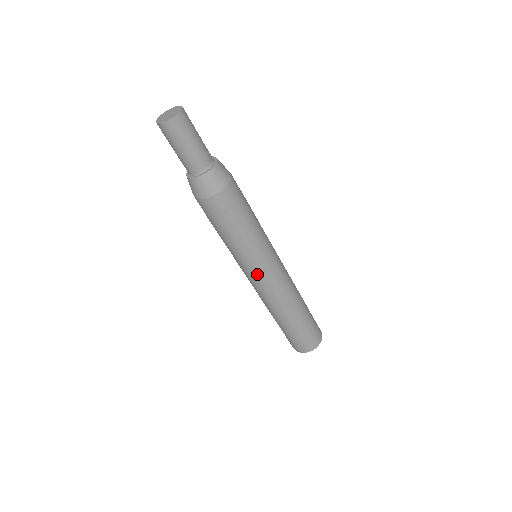
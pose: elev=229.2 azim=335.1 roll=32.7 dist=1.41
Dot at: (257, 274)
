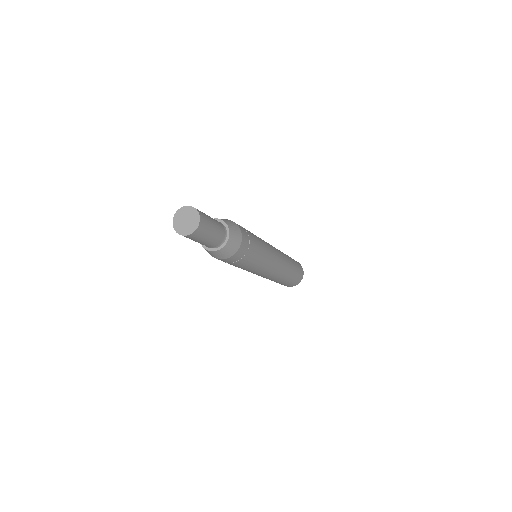
Dot at: (269, 269)
